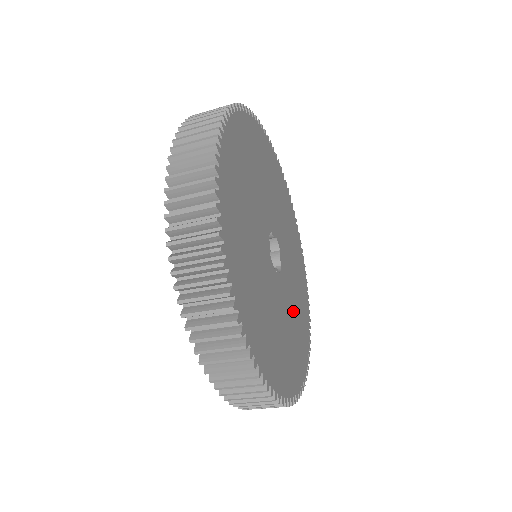
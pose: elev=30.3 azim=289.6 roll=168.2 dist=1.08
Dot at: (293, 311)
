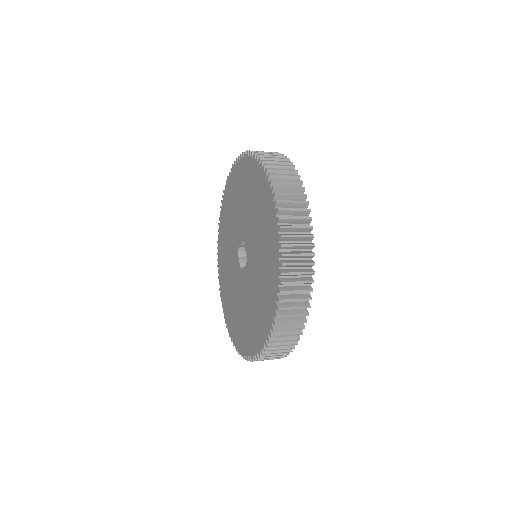
Dot at: occluded
